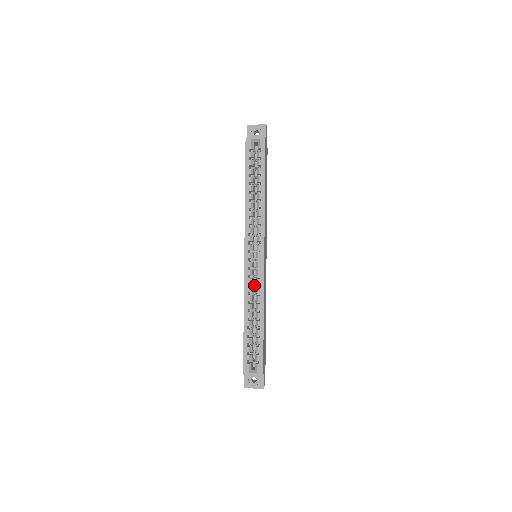
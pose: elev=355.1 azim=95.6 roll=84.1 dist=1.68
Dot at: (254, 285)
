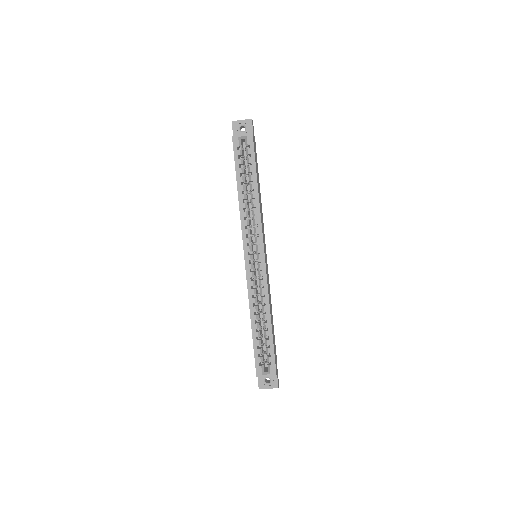
Dot at: (257, 286)
